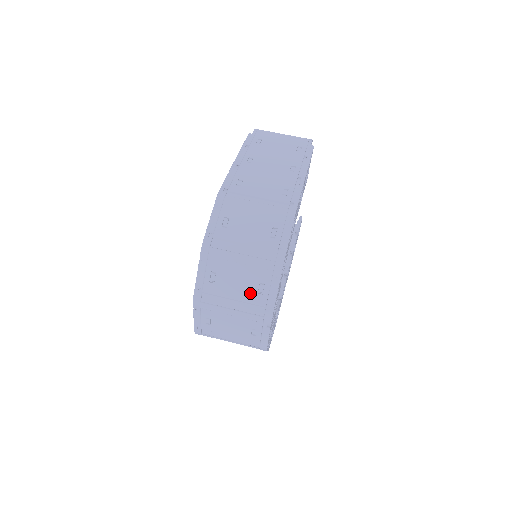
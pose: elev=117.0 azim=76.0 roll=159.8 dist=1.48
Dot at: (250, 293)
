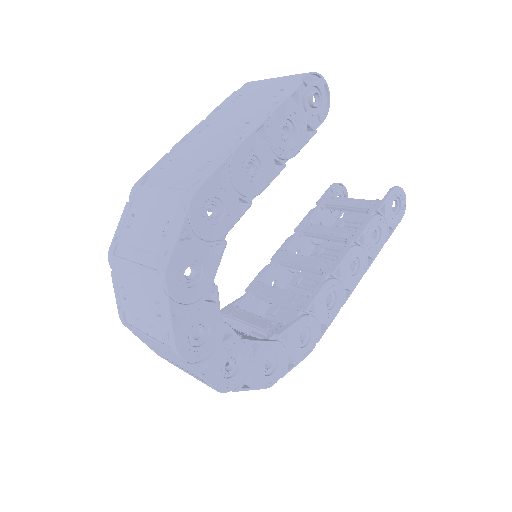
Dot at: (152, 315)
